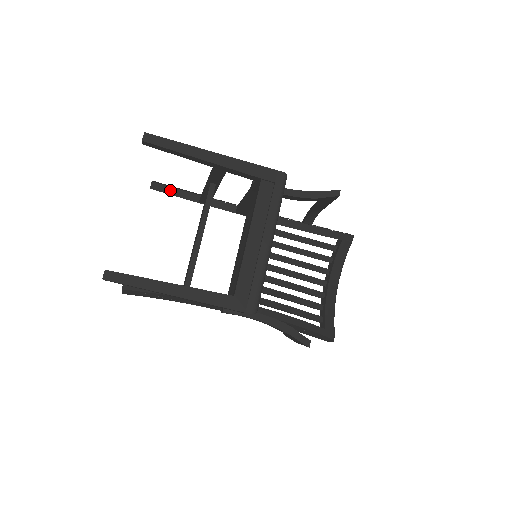
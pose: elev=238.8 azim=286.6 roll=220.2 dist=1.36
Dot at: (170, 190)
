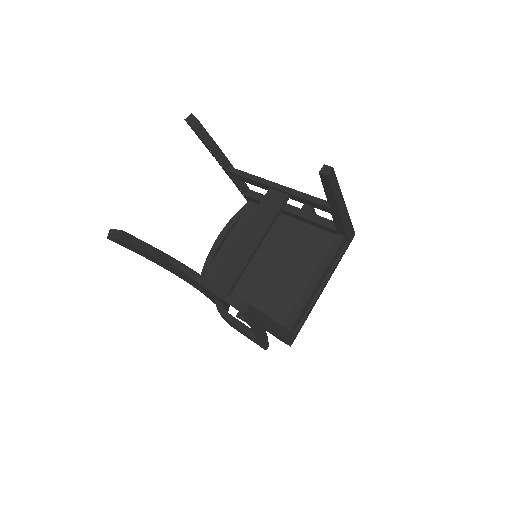
Dot at: (210, 142)
